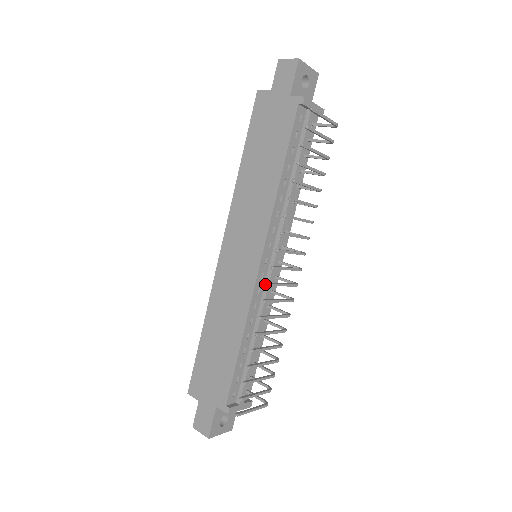
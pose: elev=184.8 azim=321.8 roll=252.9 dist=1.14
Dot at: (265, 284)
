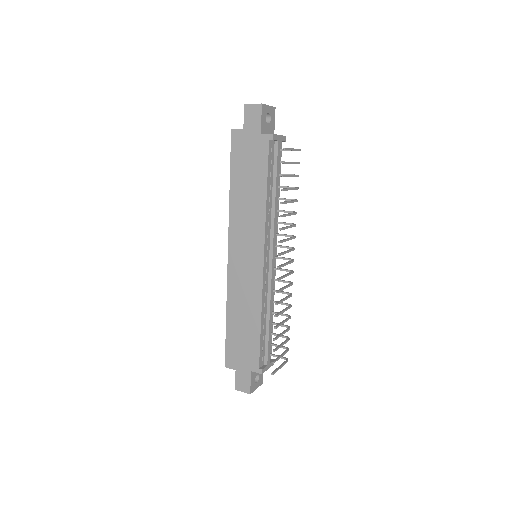
Dot at: (269, 276)
